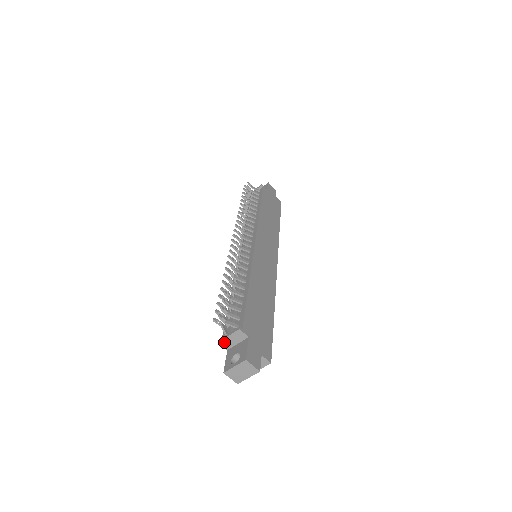
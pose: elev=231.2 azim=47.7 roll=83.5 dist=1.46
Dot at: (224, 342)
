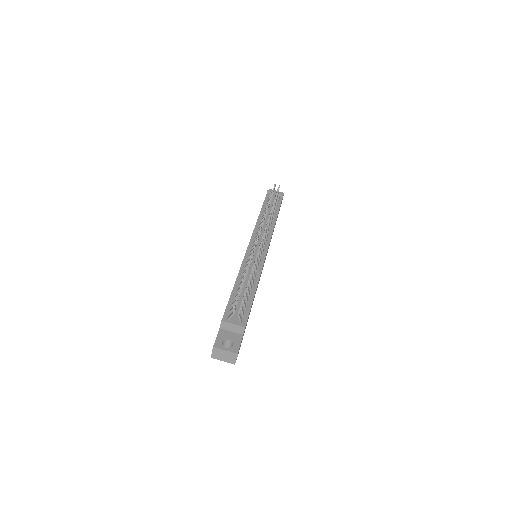
Dot at: (225, 324)
